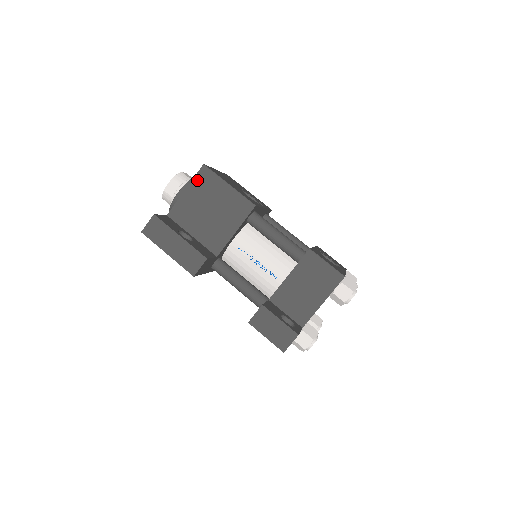
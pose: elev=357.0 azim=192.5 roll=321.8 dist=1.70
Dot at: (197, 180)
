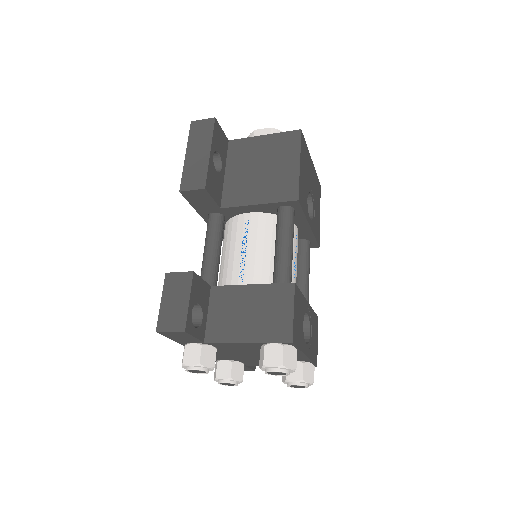
Dot at: (281, 136)
